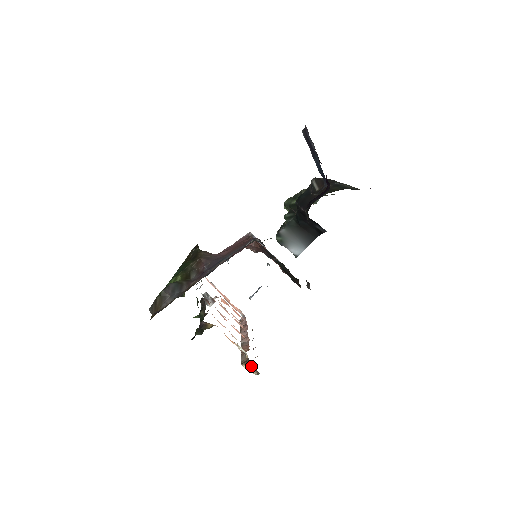
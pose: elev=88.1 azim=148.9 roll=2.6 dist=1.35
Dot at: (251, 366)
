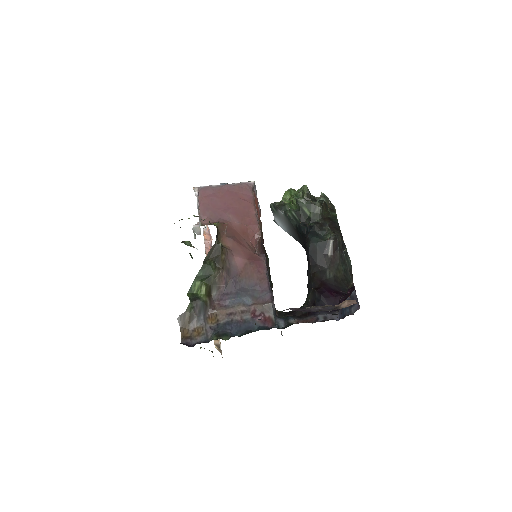
Dot at: occluded
